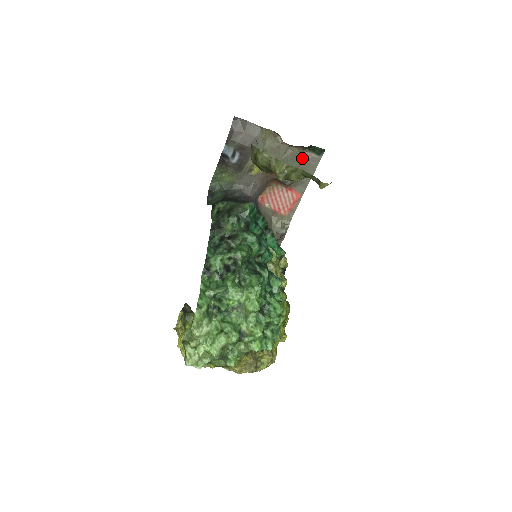
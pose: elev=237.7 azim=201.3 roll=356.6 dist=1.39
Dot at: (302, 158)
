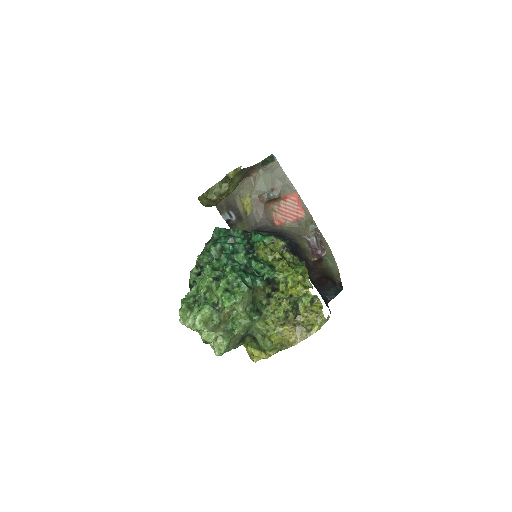
Dot at: (266, 174)
